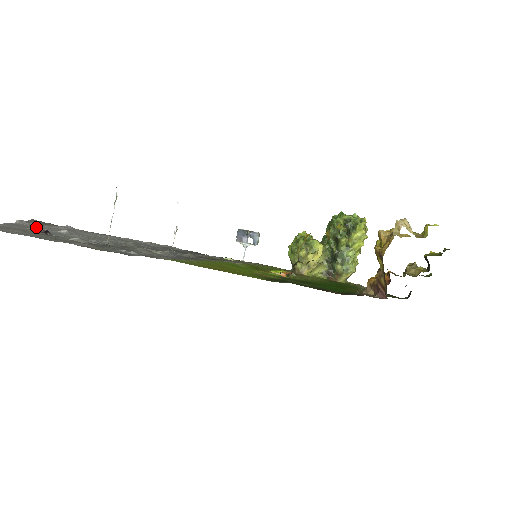
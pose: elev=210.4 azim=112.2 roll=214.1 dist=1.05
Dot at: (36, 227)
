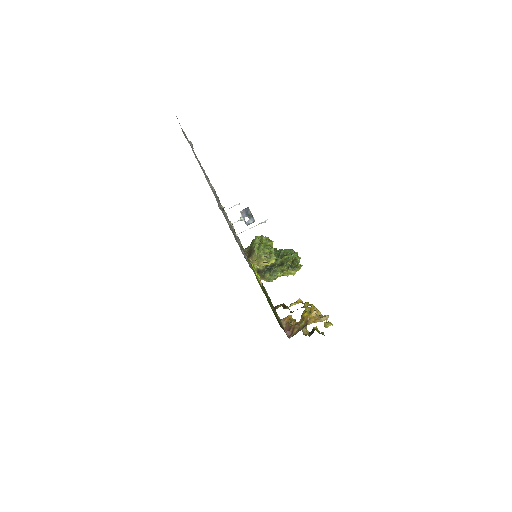
Dot at: occluded
